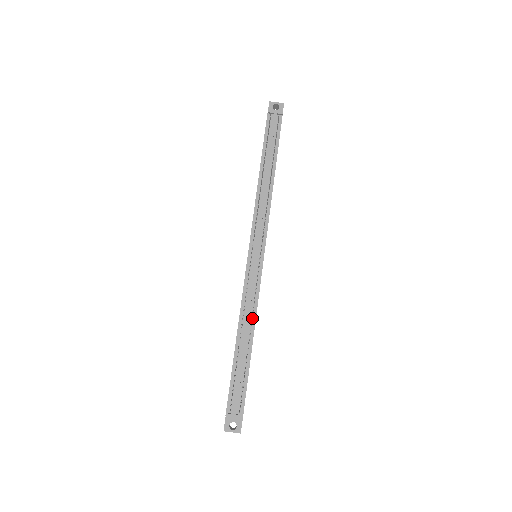
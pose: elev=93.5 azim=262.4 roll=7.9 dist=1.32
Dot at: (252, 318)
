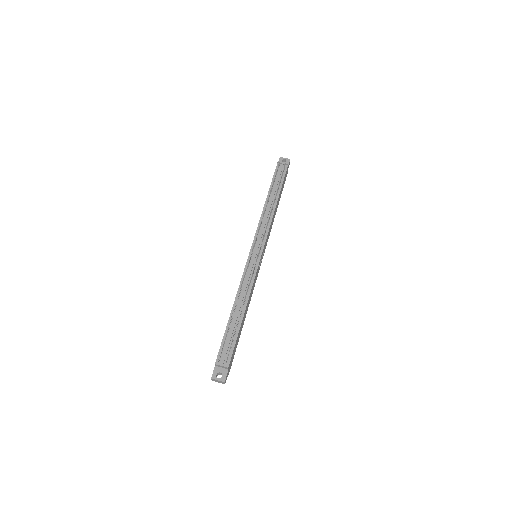
Dot at: (246, 296)
